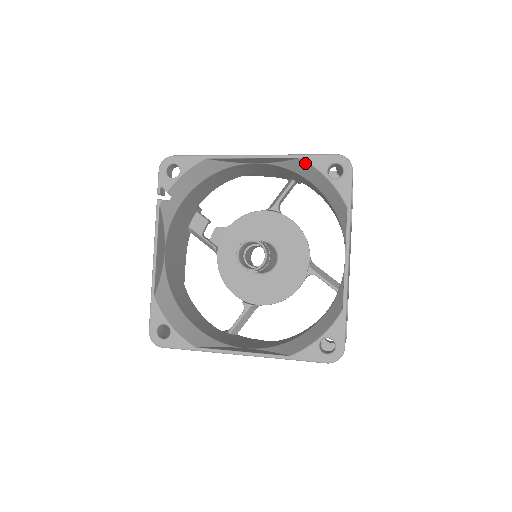
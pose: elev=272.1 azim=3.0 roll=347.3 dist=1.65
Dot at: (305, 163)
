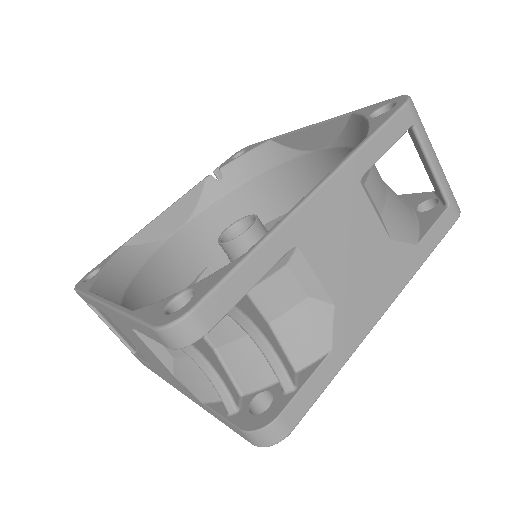
Dot at: (356, 117)
